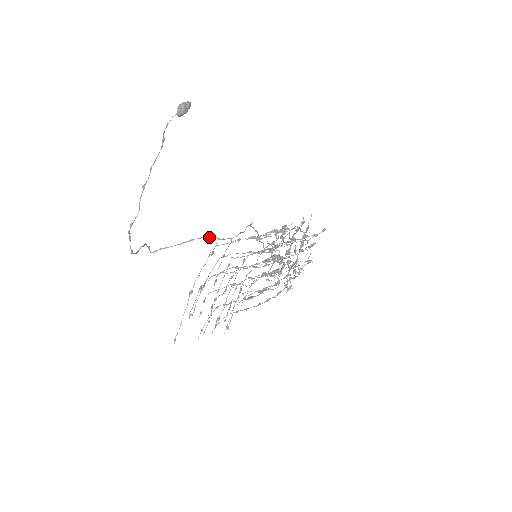
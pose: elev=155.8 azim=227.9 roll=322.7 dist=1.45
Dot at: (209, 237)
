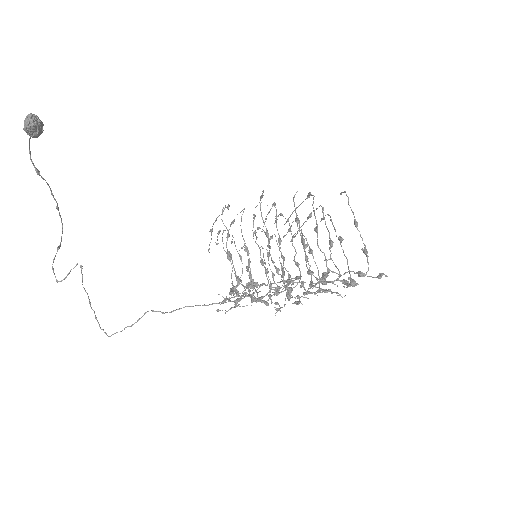
Dot at: (95, 316)
